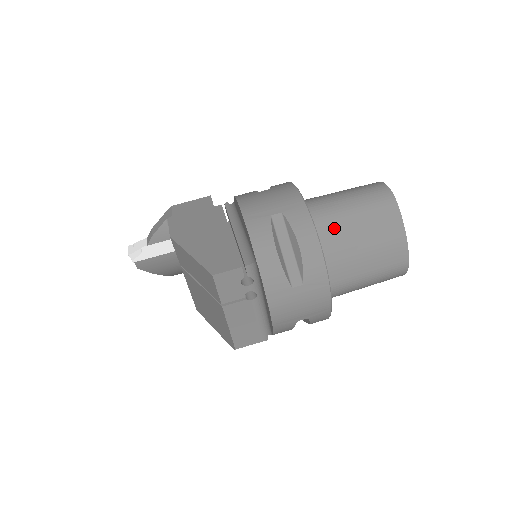
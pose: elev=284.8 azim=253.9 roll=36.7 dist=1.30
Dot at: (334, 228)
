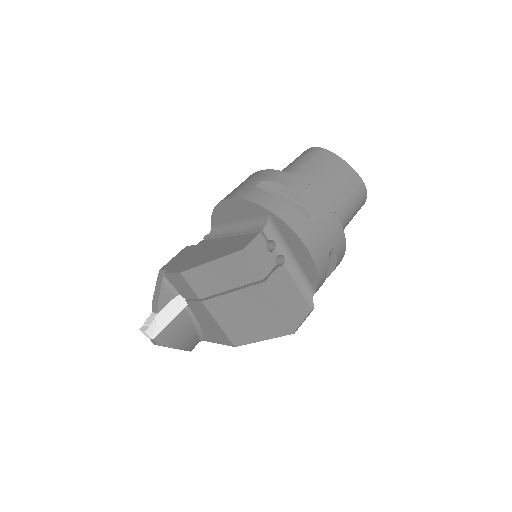
Dot at: occluded
